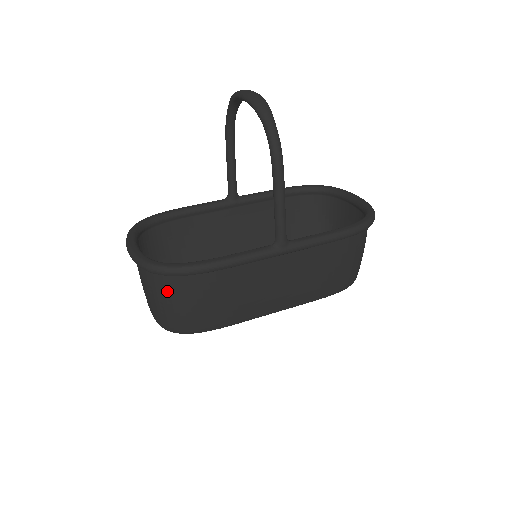
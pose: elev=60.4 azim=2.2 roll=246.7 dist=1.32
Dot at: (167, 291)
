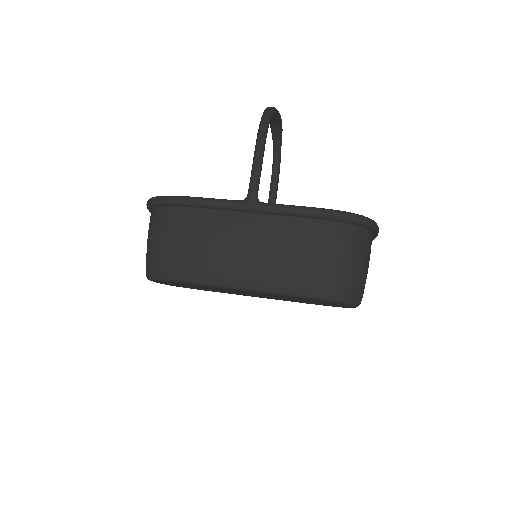
Dot at: (153, 225)
